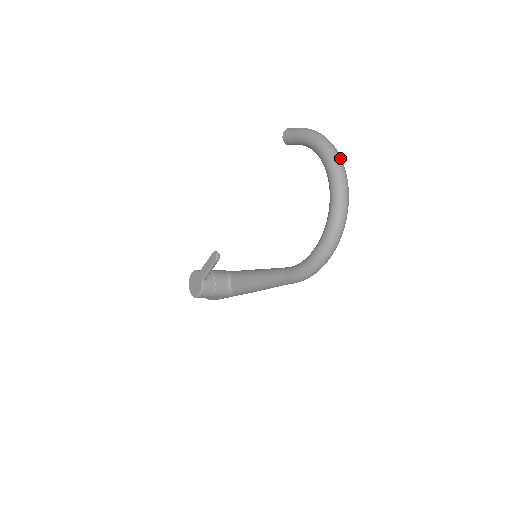
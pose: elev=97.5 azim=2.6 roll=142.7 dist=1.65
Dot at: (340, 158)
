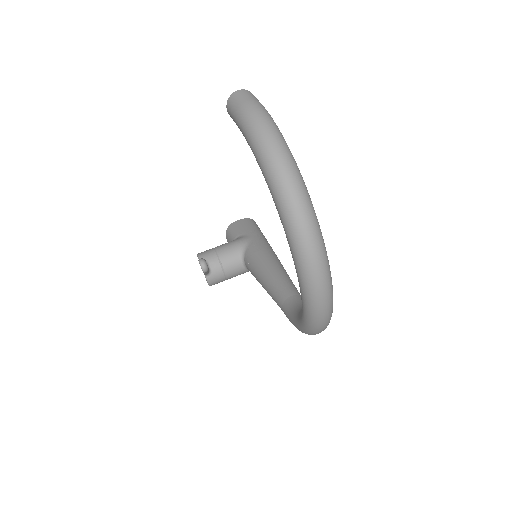
Dot at: (302, 210)
